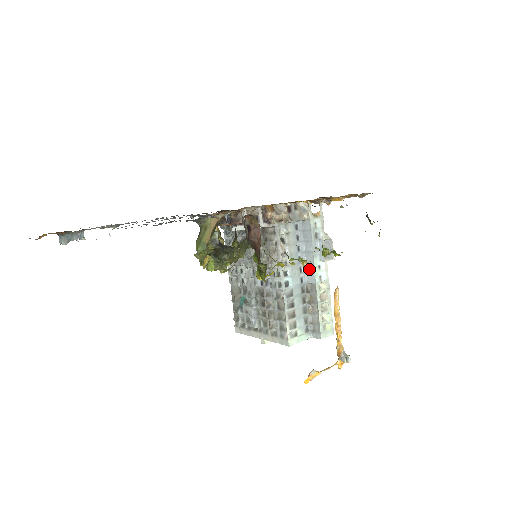
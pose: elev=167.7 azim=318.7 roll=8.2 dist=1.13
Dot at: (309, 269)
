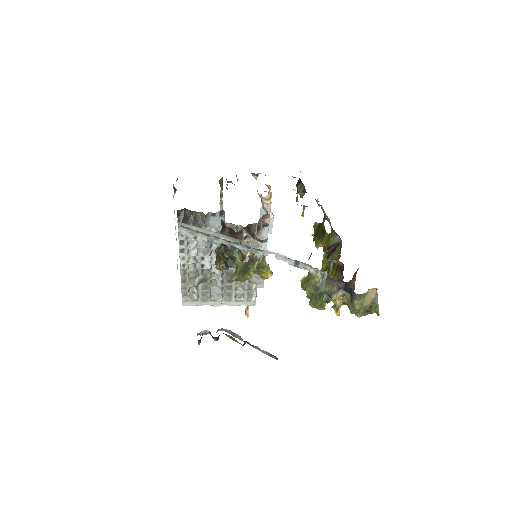
Dot at: occluded
